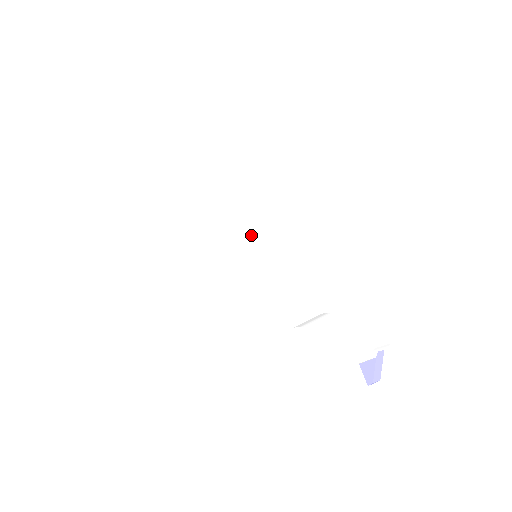
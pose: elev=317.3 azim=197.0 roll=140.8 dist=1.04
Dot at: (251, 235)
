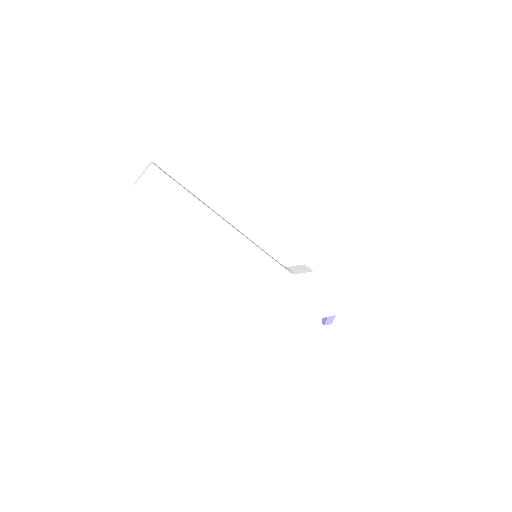
Dot at: (248, 253)
